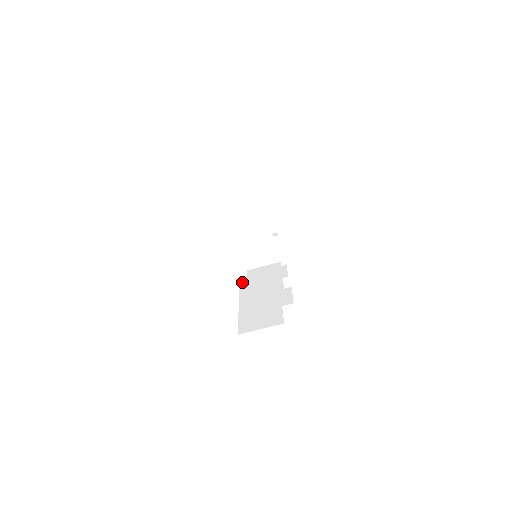
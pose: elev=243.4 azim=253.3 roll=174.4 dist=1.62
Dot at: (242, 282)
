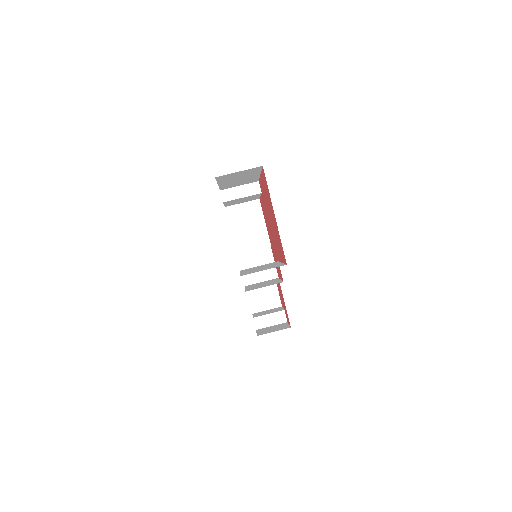
Dot at: (242, 270)
